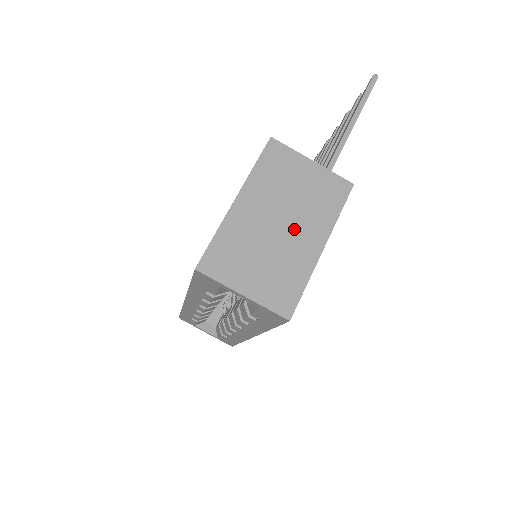
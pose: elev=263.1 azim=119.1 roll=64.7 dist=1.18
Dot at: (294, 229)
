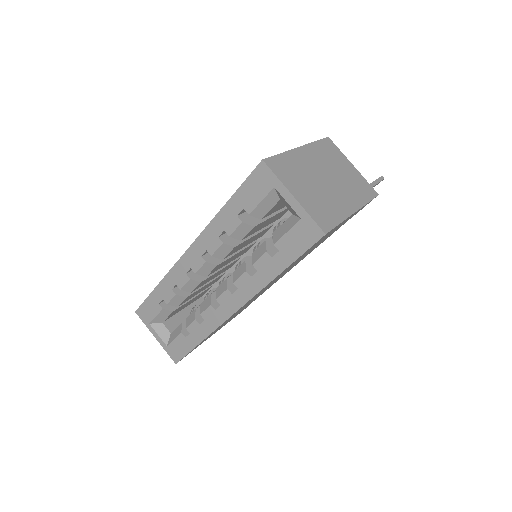
Dot at: (336, 188)
